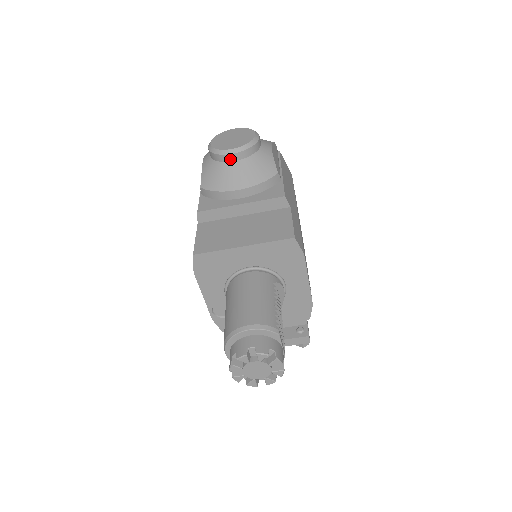
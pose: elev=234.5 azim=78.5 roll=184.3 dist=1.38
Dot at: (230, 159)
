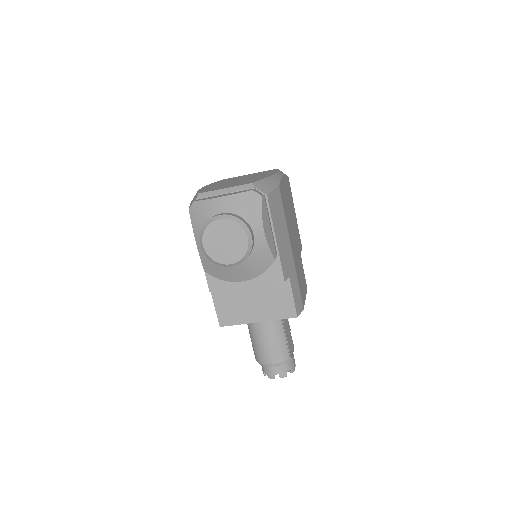
Dot at: occluded
